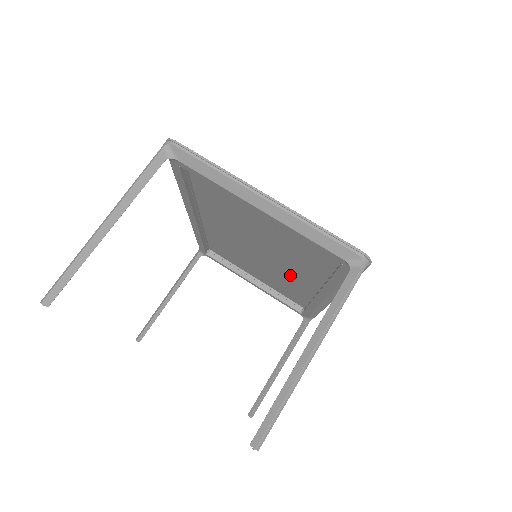
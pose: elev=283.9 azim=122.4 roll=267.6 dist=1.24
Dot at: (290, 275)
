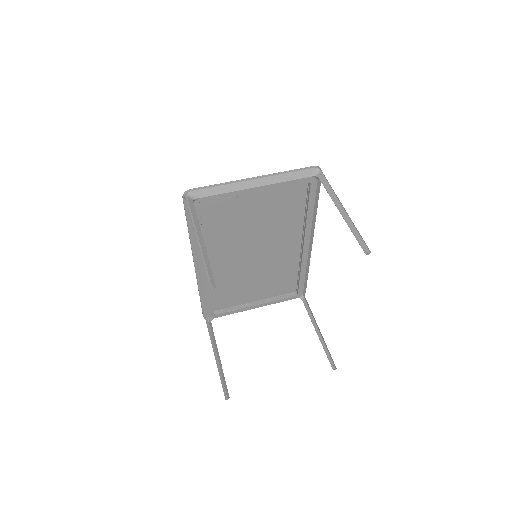
Dot at: (280, 255)
